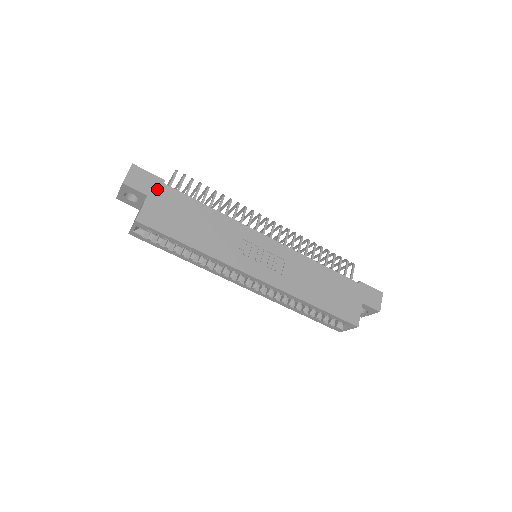
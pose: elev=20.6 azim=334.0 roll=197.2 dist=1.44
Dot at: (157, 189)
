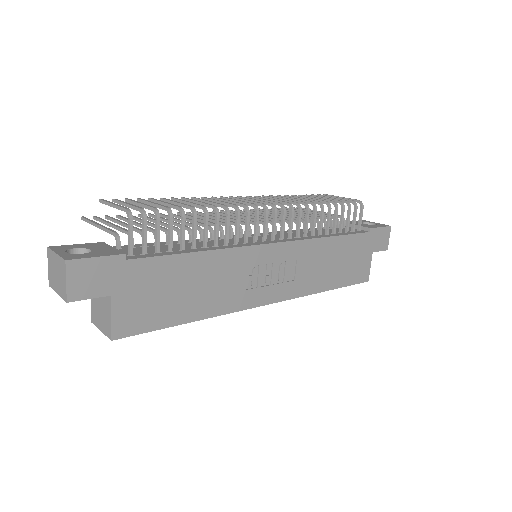
Dot at: (120, 276)
